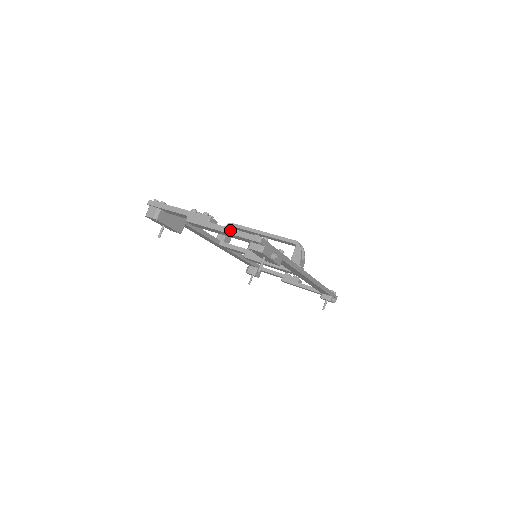
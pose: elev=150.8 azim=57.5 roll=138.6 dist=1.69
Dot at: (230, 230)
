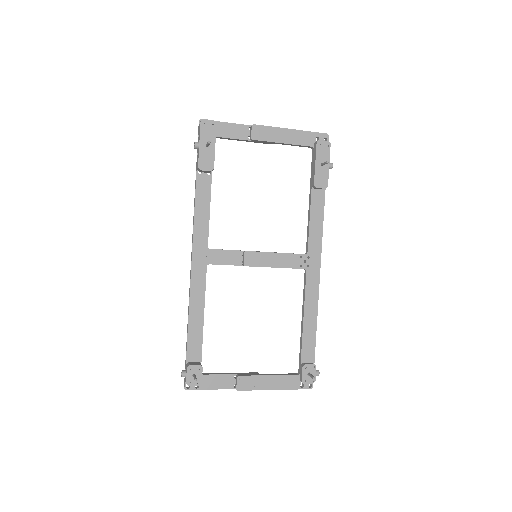
Dot at: (299, 131)
